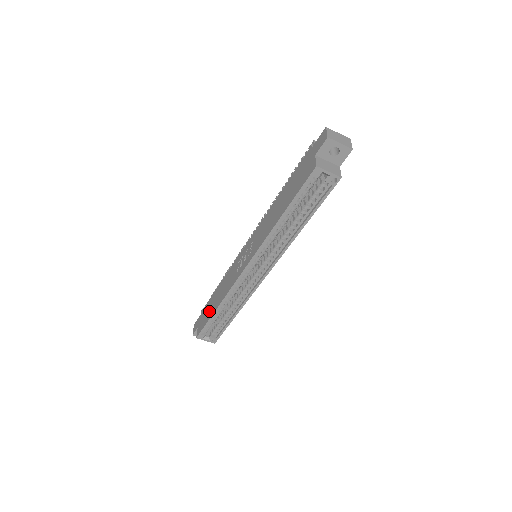
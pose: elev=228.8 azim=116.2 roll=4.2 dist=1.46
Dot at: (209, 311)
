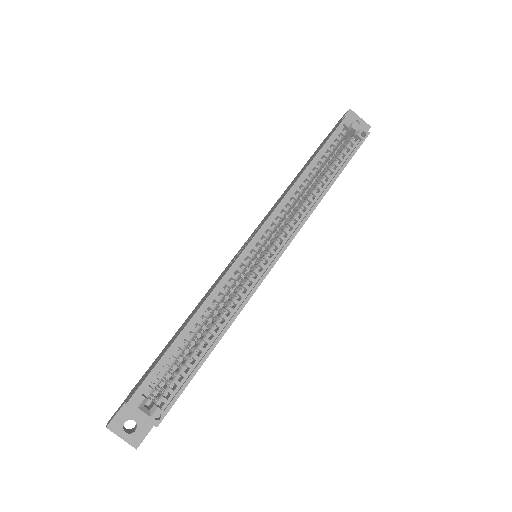
Dot at: (163, 351)
